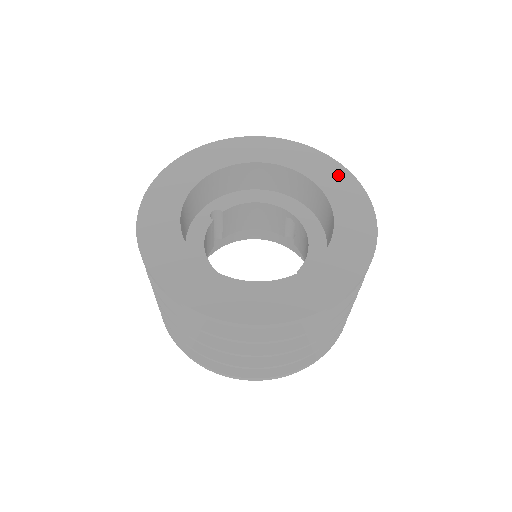
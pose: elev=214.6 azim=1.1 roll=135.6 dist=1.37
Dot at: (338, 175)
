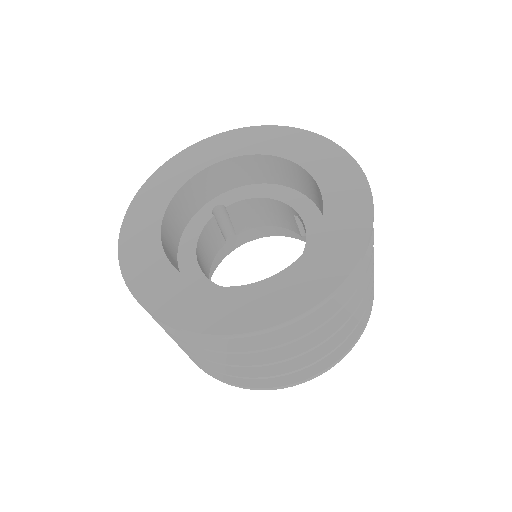
Dot at: (343, 169)
